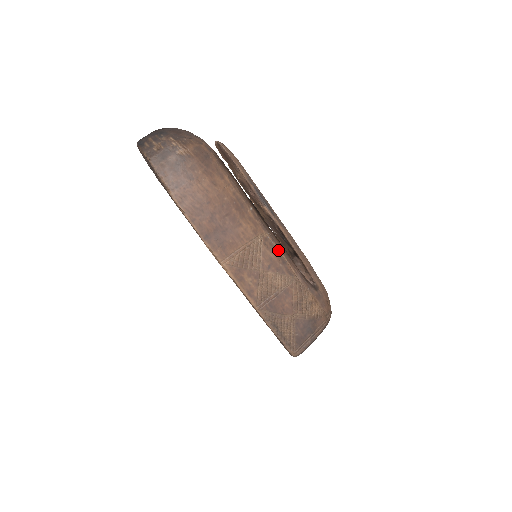
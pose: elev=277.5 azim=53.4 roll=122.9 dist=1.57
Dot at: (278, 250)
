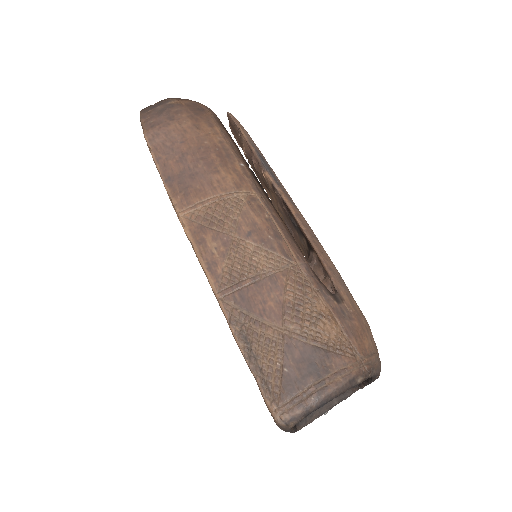
Dot at: (271, 219)
